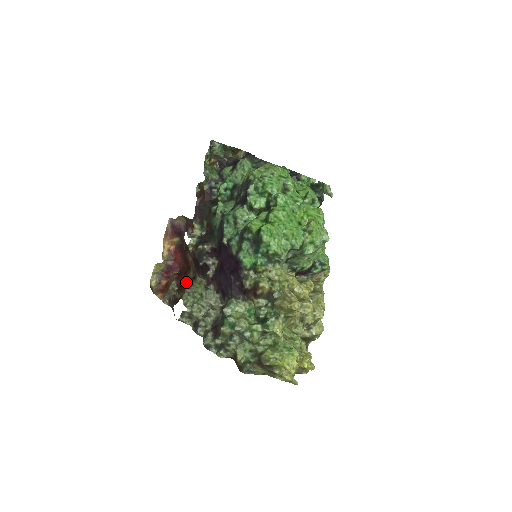
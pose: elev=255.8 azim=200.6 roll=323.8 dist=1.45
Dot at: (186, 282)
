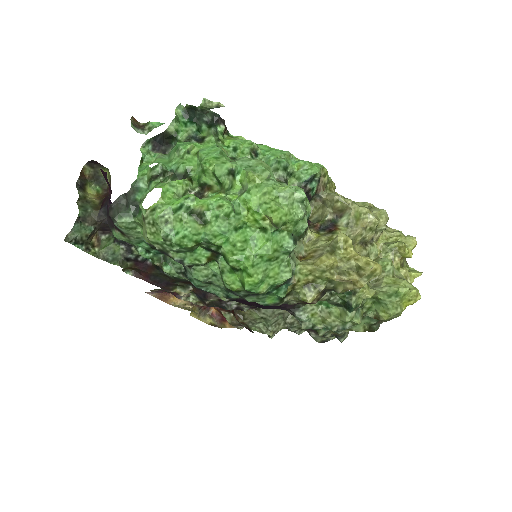
Dot at: (235, 317)
